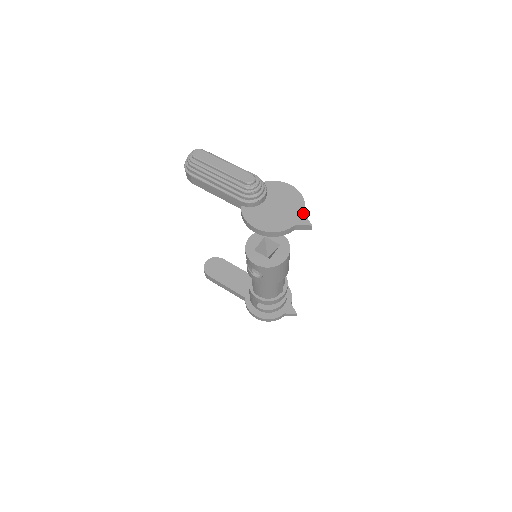
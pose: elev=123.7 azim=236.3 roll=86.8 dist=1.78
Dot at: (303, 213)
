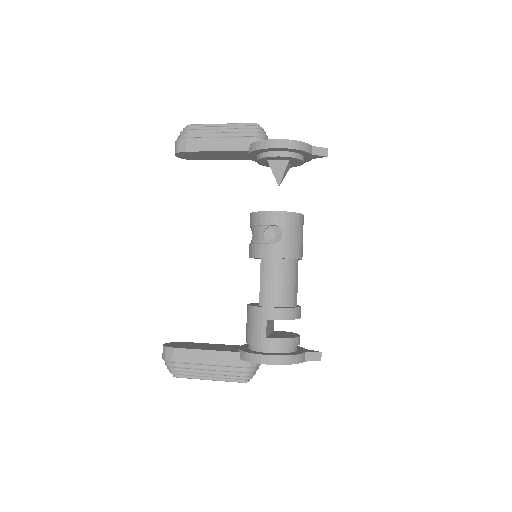
Dot at: occluded
